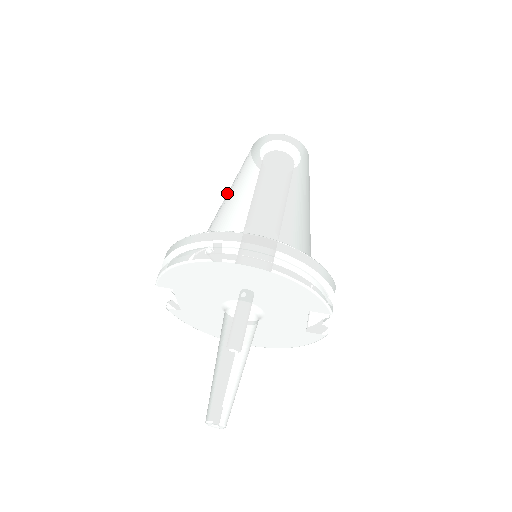
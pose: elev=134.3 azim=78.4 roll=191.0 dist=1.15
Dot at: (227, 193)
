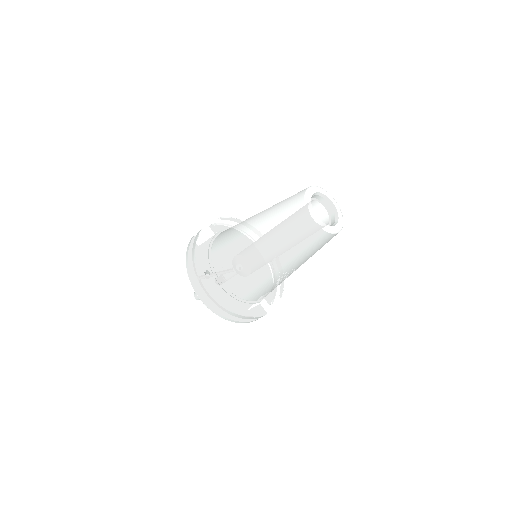
Dot at: (255, 221)
